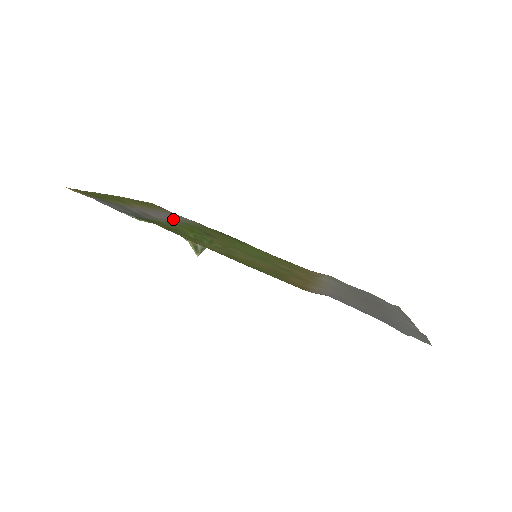
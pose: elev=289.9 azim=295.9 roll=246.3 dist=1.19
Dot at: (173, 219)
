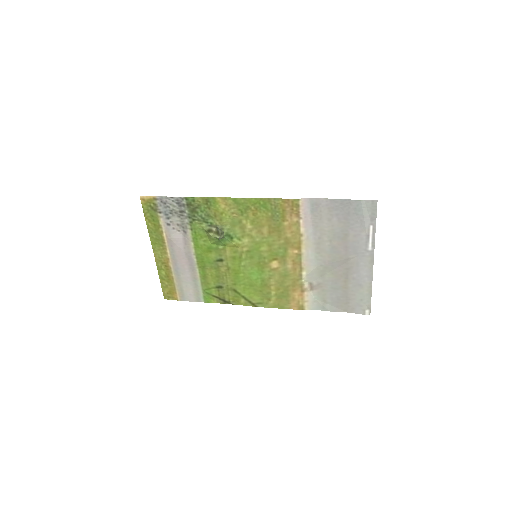
Dot at: (191, 266)
